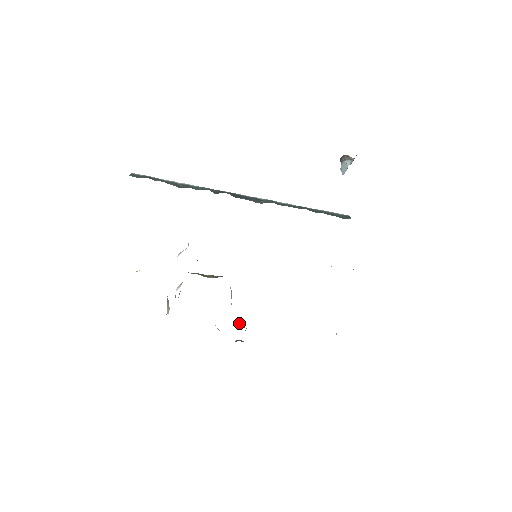
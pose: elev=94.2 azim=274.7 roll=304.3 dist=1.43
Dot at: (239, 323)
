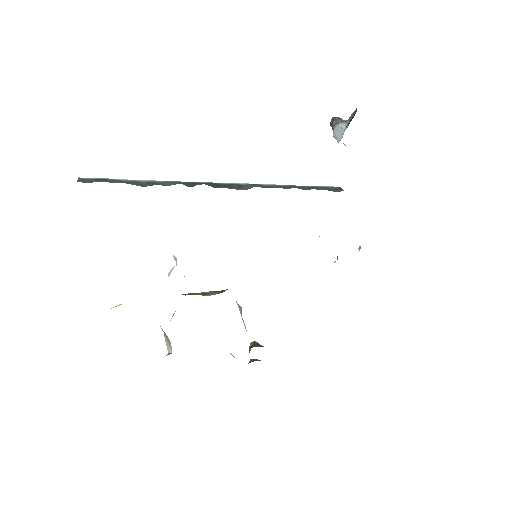
Dot at: (253, 341)
